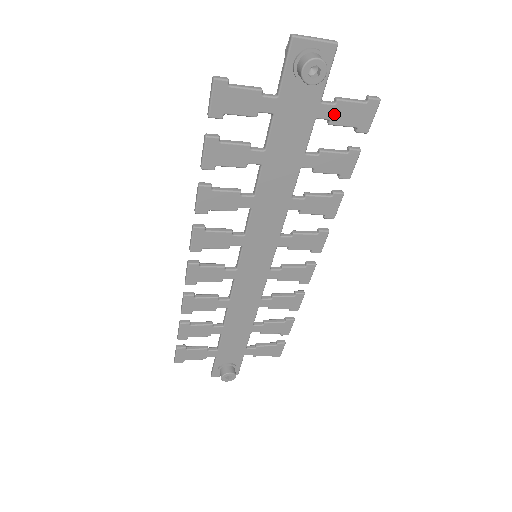
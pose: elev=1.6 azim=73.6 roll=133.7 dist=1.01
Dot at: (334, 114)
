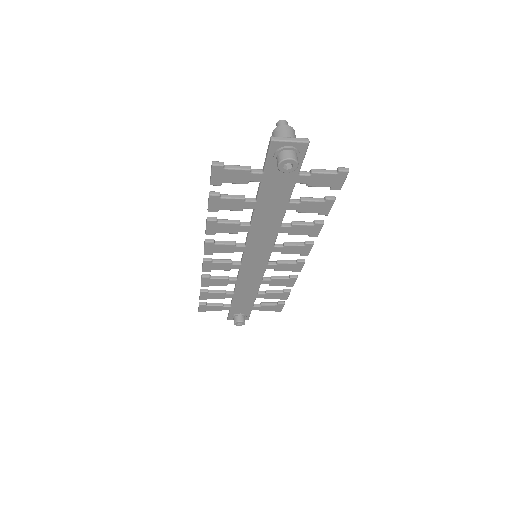
Dot at: (310, 180)
